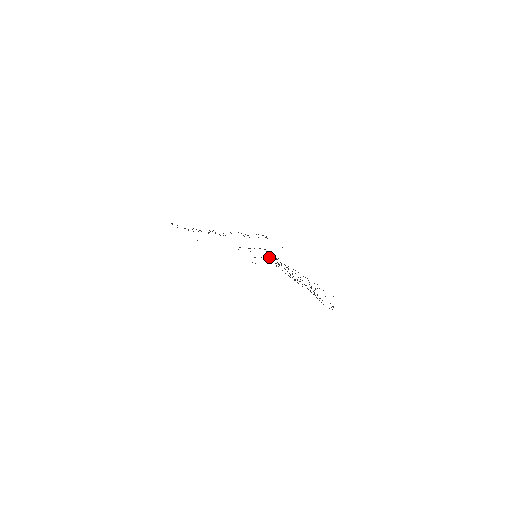
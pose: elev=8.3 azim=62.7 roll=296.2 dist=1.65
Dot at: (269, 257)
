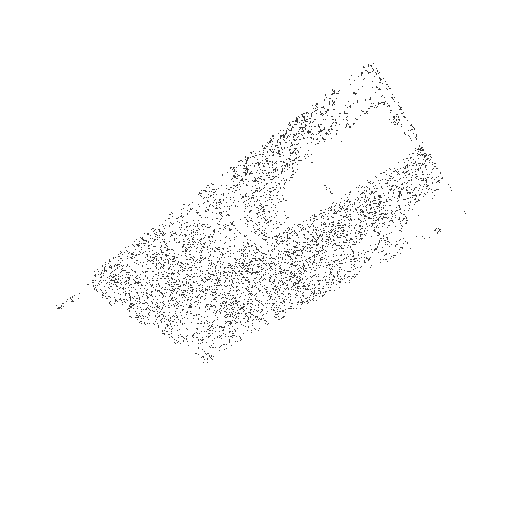
Dot at: occluded
